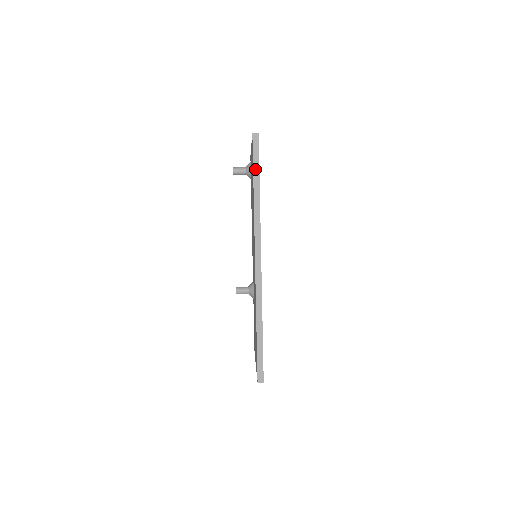
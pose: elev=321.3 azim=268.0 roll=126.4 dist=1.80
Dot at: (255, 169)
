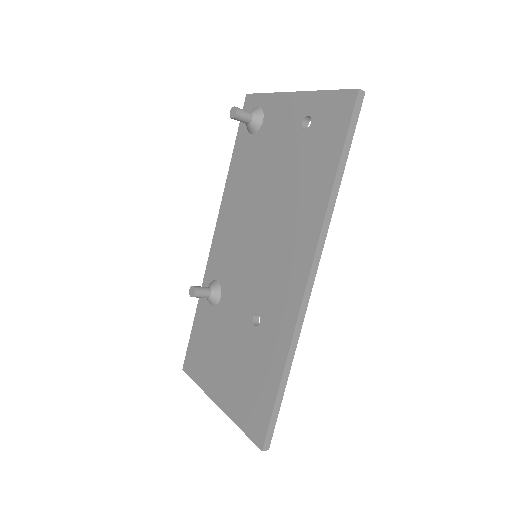
Dot at: (346, 147)
